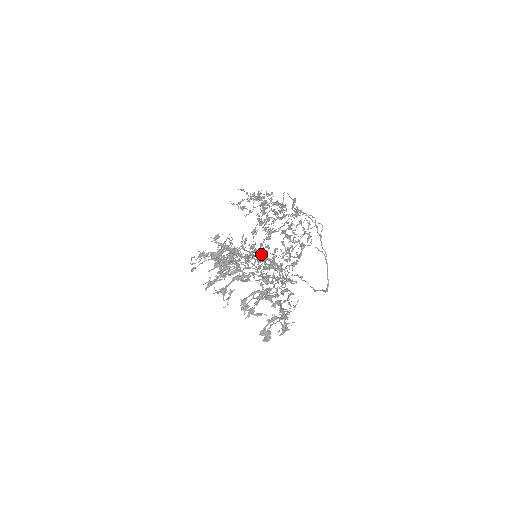
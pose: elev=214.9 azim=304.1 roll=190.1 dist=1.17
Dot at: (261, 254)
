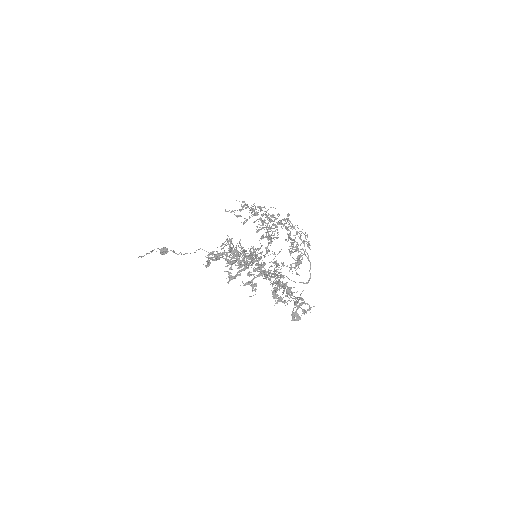
Dot at: occluded
